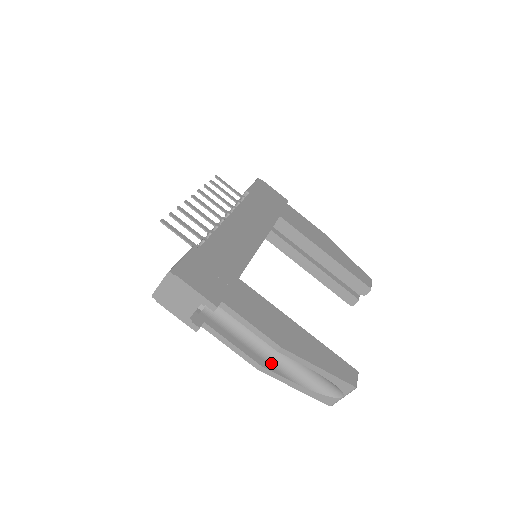
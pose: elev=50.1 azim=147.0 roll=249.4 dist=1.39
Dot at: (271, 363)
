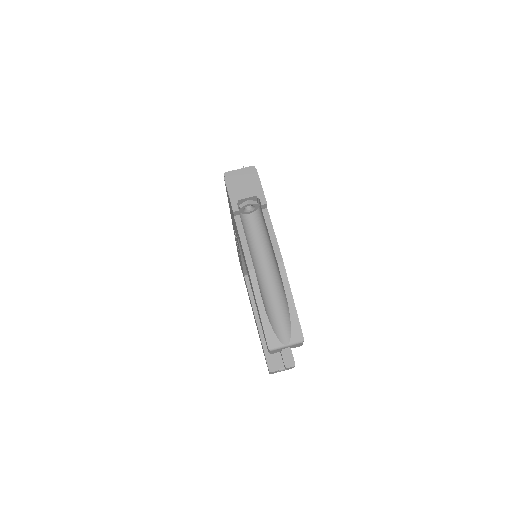
Dot at: (257, 278)
